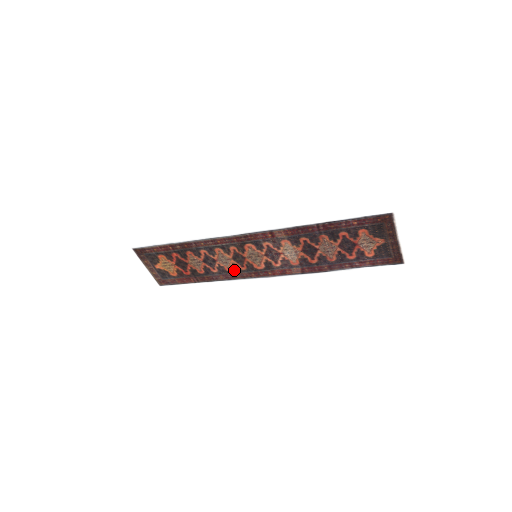
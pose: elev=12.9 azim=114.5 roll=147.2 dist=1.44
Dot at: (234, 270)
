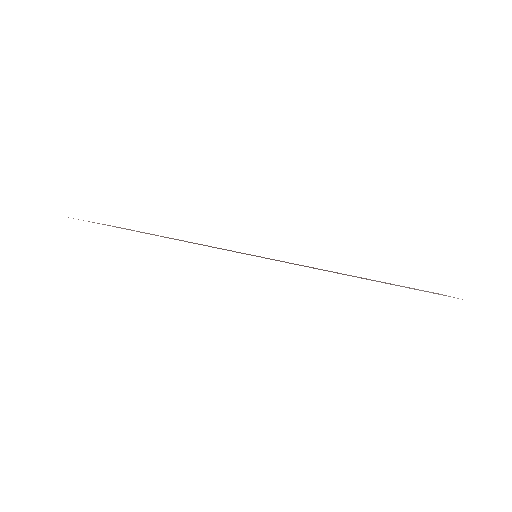
Dot at: occluded
